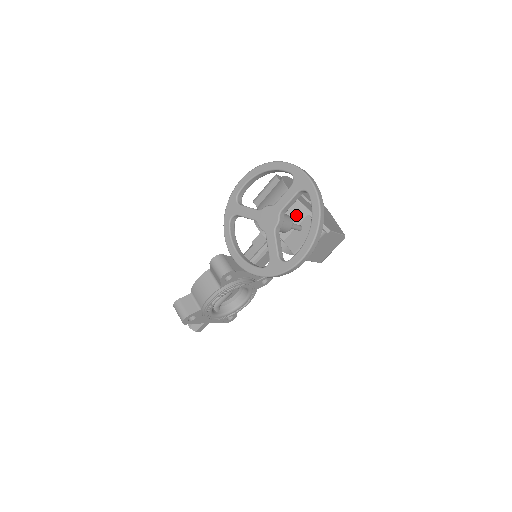
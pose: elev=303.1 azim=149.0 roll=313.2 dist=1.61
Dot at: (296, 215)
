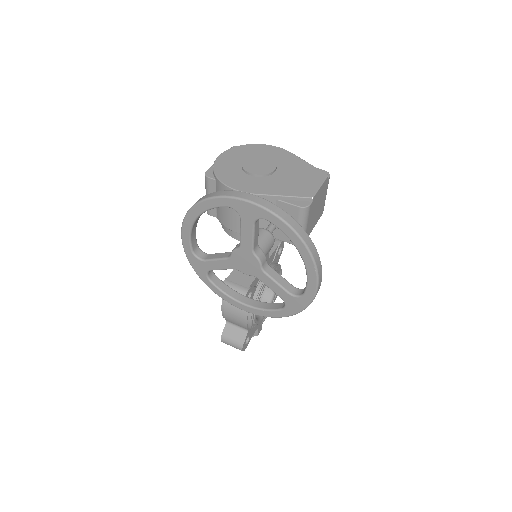
Dot at: occluded
